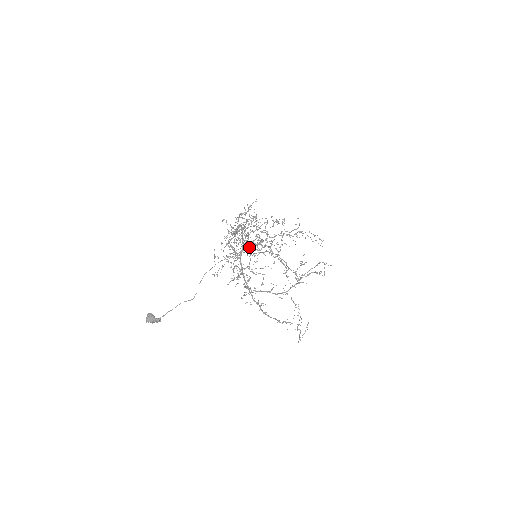
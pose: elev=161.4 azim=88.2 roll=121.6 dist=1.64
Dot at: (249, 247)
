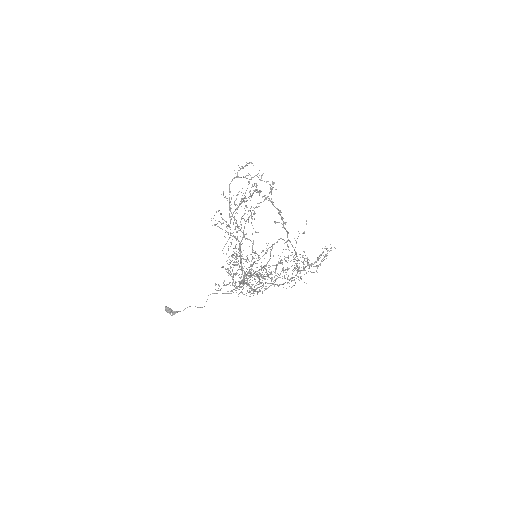
Dot at: occluded
